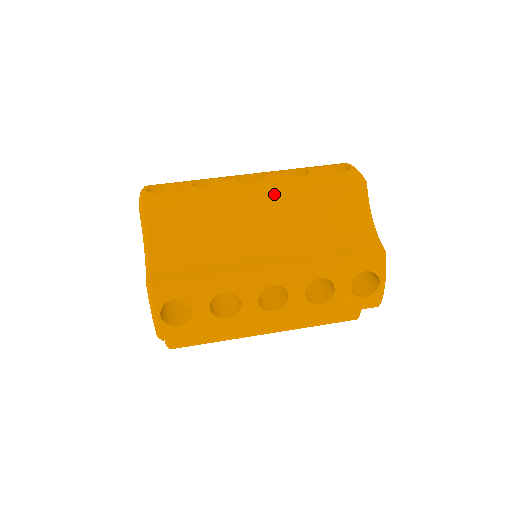
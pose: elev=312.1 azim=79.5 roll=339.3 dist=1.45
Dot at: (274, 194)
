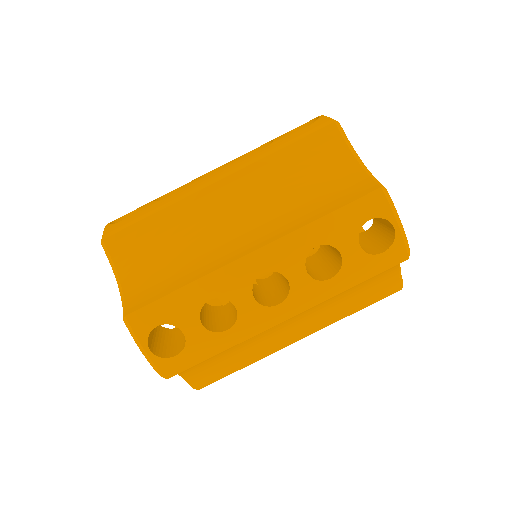
Dot at: (237, 175)
